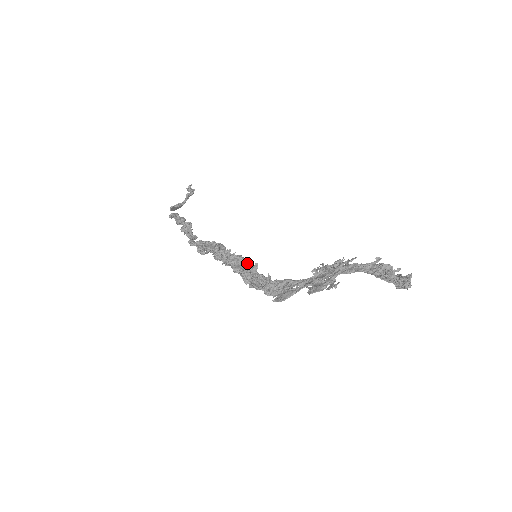
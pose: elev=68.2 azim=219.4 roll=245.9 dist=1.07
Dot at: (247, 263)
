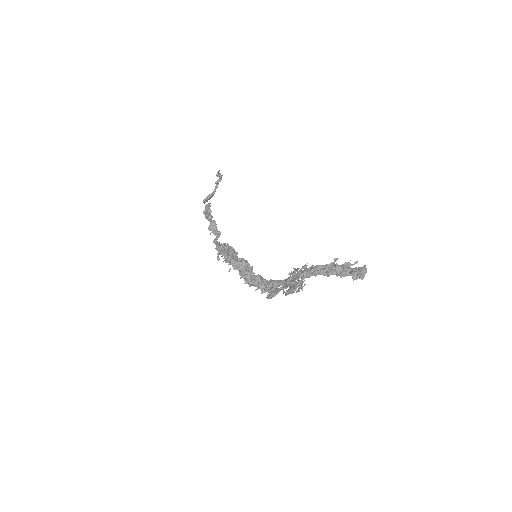
Dot at: (247, 266)
